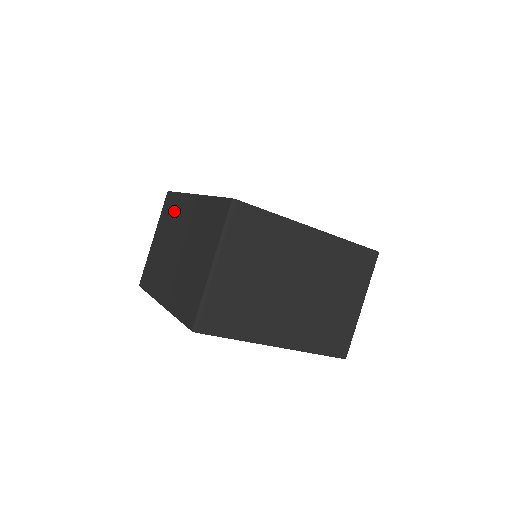
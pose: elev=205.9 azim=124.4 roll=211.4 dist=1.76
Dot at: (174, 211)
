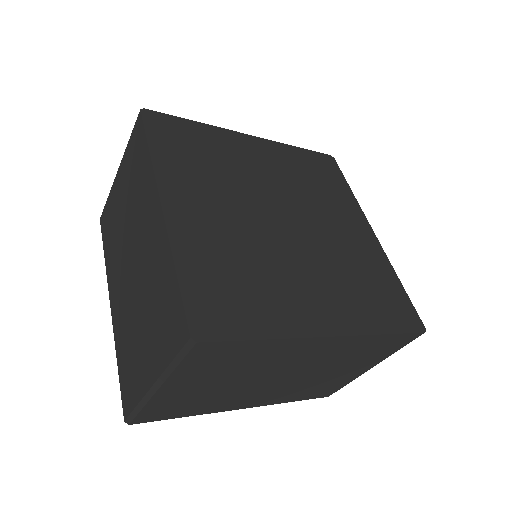
Dot at: (139, 177)
